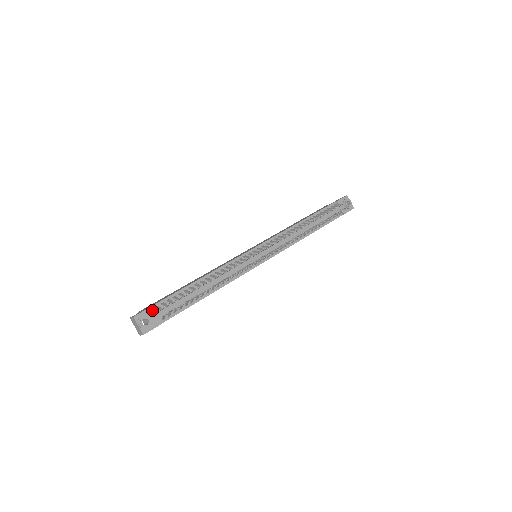
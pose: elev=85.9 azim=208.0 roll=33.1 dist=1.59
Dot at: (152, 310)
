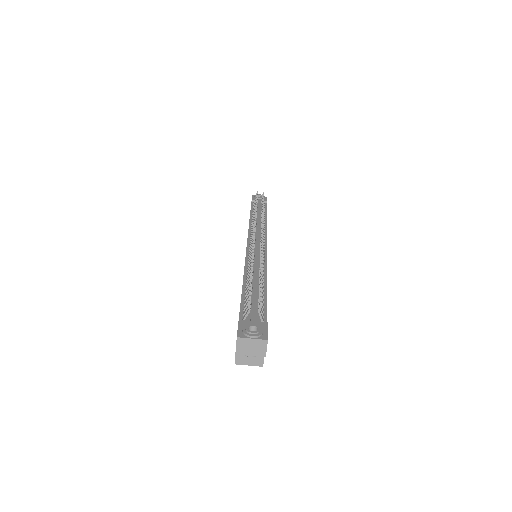
Dot at: (243, 322)
